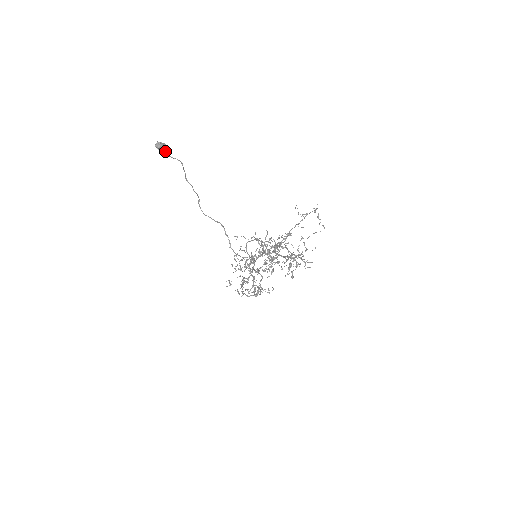
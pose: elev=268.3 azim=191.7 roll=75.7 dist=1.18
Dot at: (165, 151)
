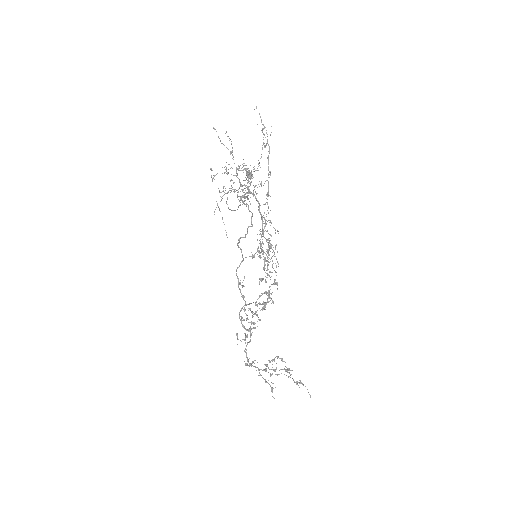
Dot at: occluded
